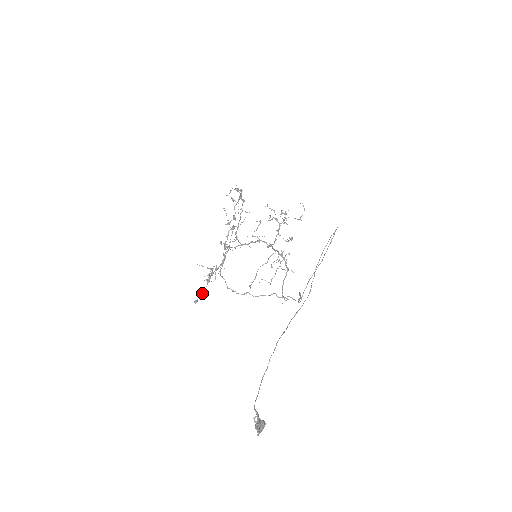
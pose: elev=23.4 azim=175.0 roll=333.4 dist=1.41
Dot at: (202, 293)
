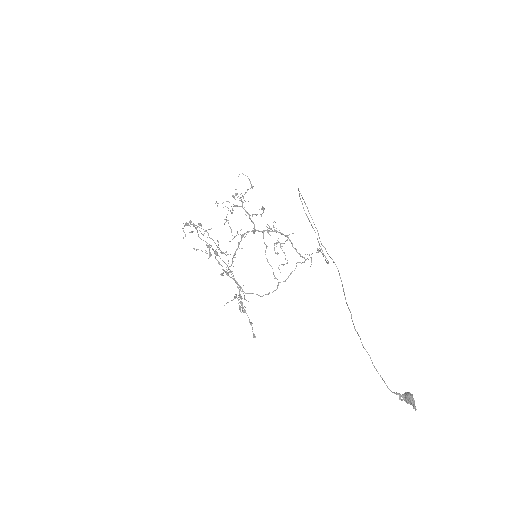
Dot at: (251, 325)
